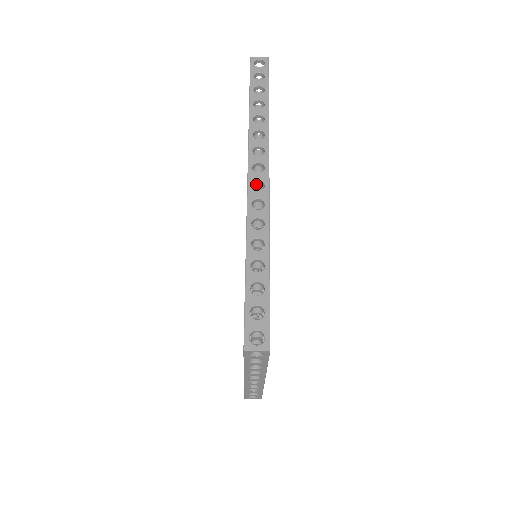
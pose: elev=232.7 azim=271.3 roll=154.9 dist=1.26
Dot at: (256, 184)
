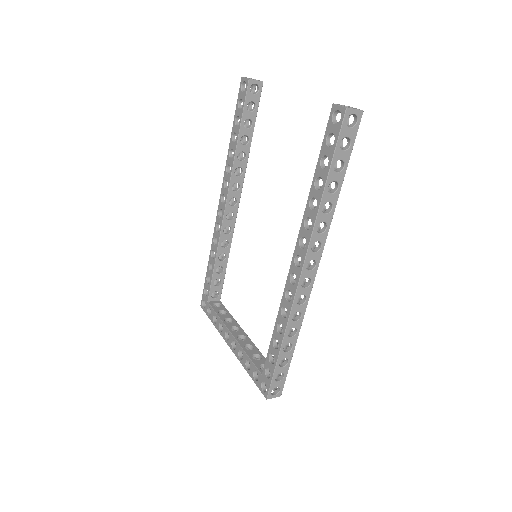
Dot at: occluded
